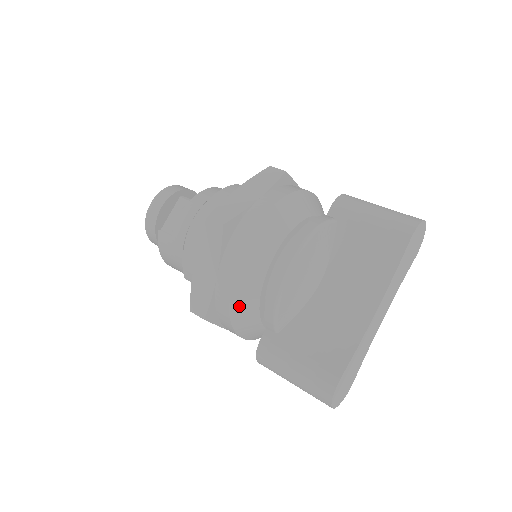
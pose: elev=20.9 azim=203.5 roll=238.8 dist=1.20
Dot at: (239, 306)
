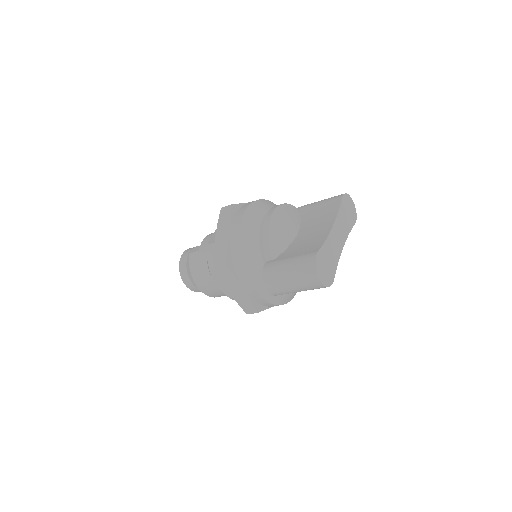
Dot at: (246, 246)
